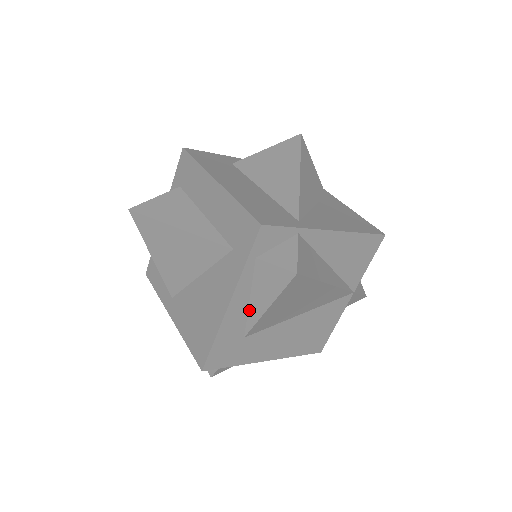
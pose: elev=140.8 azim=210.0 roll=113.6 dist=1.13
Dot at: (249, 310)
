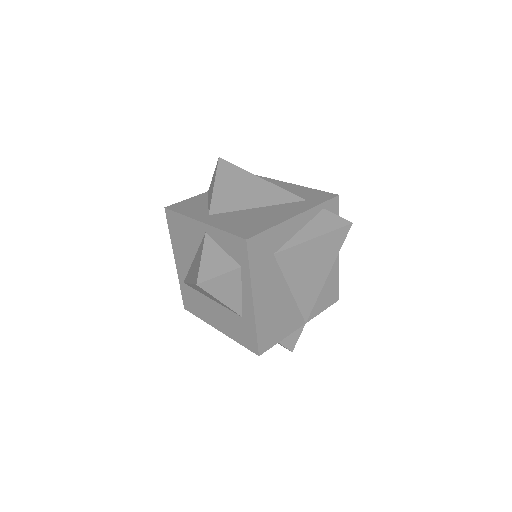
Dot at: (294, 236)
